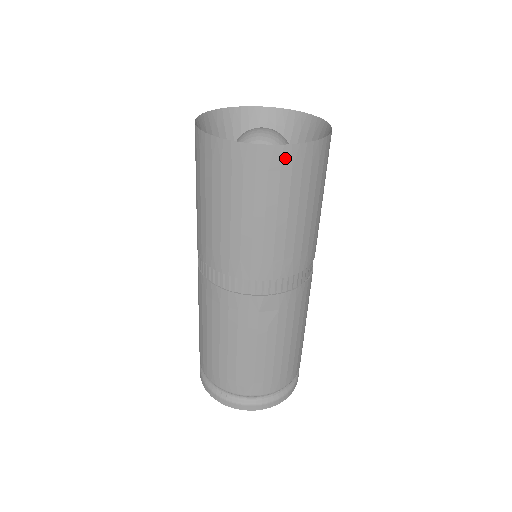
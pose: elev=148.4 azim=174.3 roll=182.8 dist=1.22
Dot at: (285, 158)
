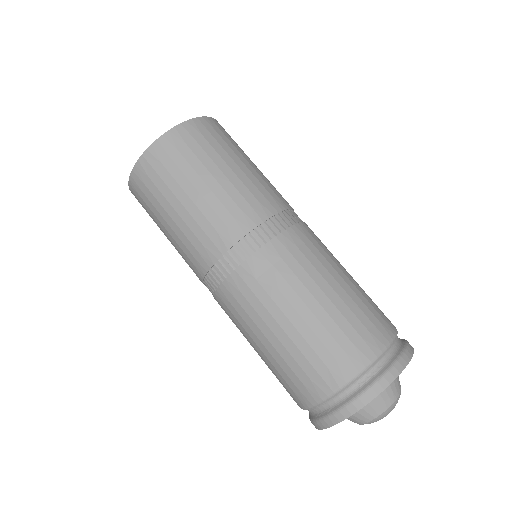
Dot at: (165, 146)
